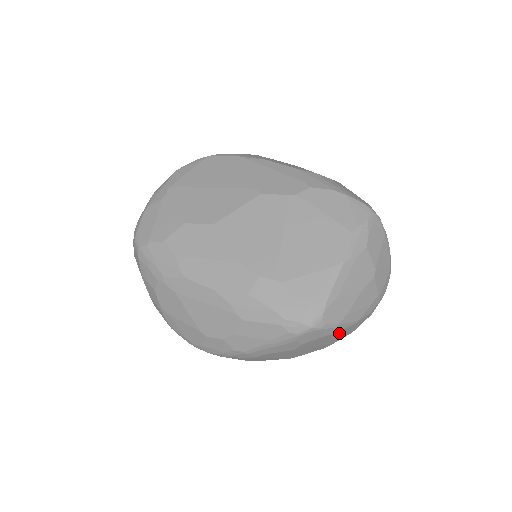
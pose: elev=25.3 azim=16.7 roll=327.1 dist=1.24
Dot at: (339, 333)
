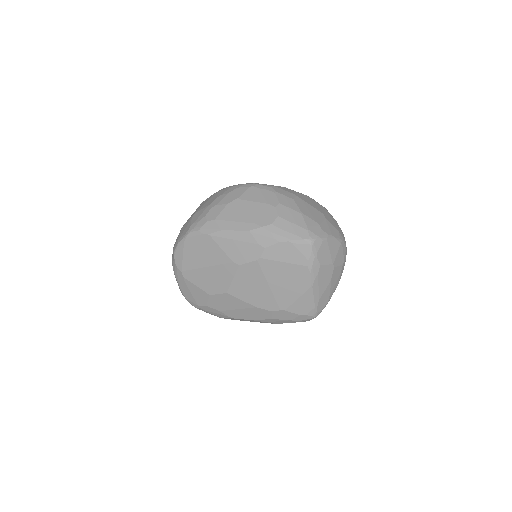
Dot at: occluded
